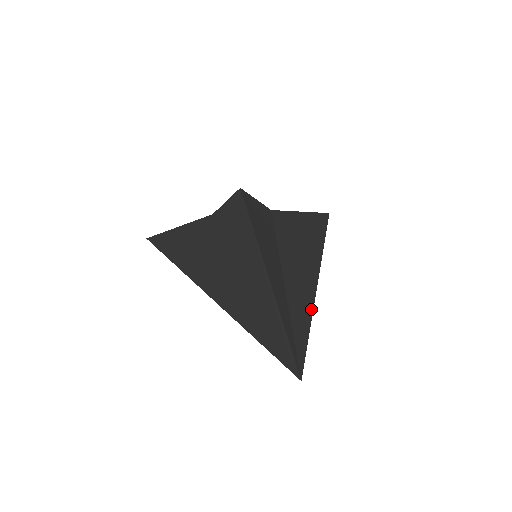
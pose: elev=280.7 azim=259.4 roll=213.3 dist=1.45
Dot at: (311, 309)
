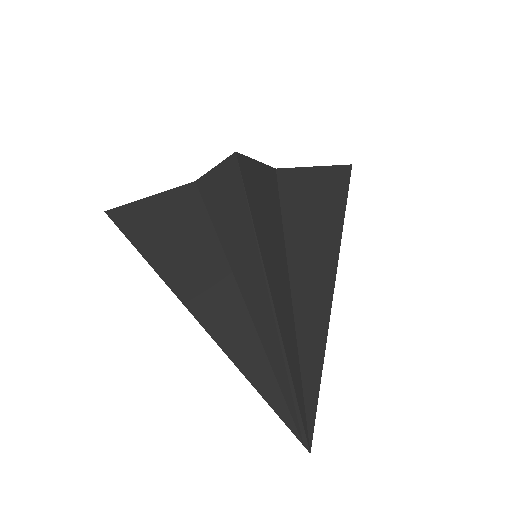
Dot at: (324, 342)
